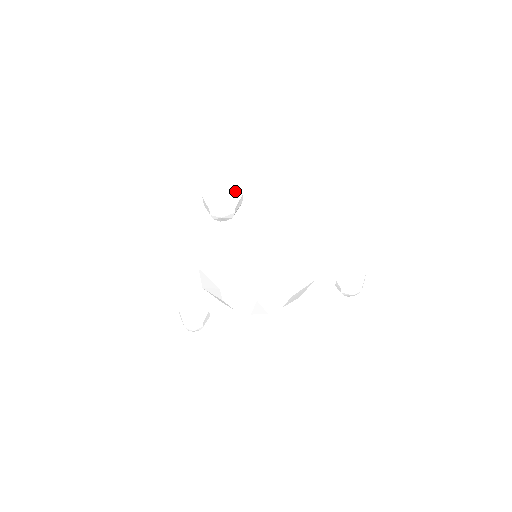
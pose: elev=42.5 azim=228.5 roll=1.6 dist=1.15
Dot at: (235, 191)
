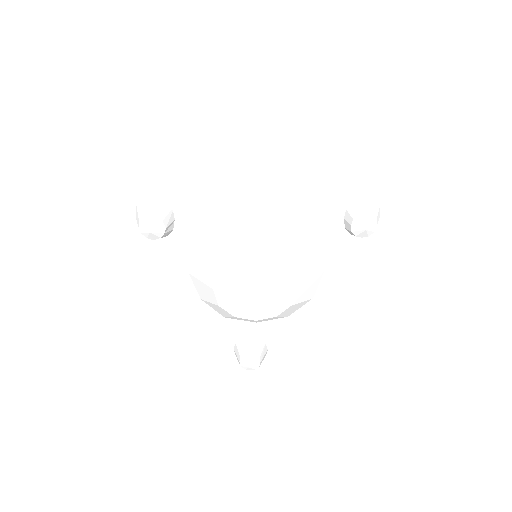
Dot at: (153, 202)
